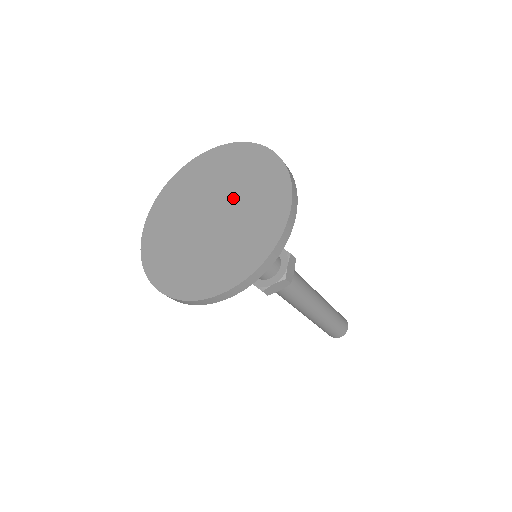
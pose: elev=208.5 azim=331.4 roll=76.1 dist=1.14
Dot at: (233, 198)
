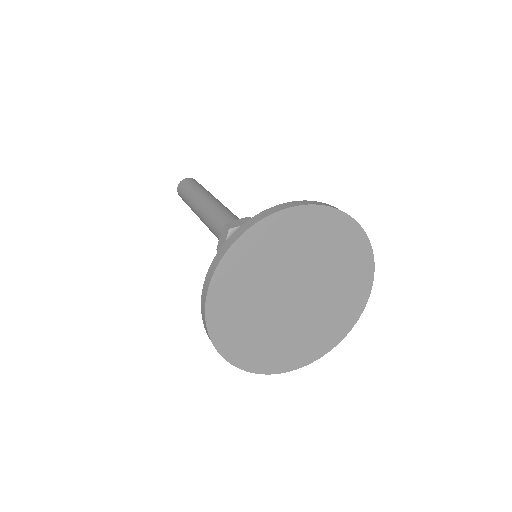
Dot at: (303, 268)
